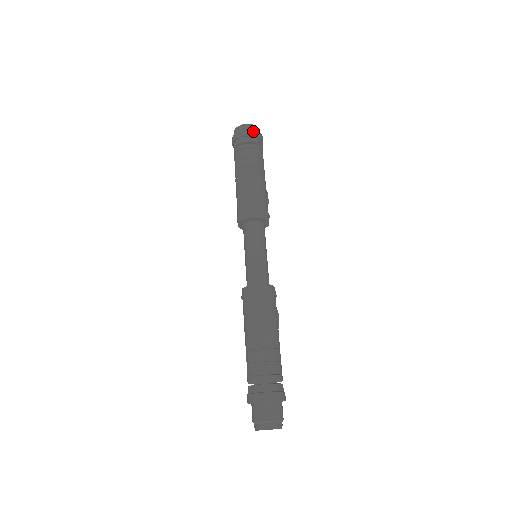
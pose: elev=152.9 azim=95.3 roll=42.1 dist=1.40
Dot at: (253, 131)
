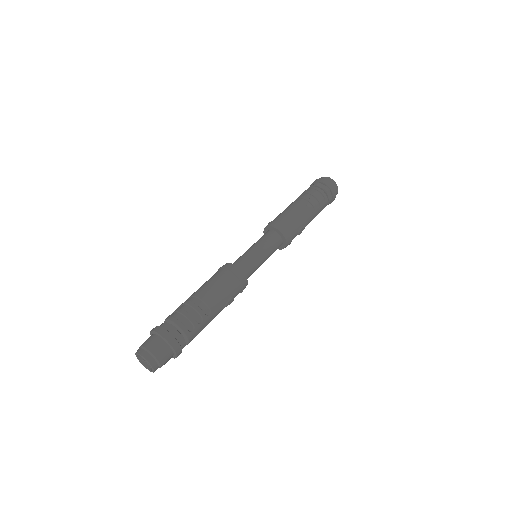
Dot at: (329, 183)
